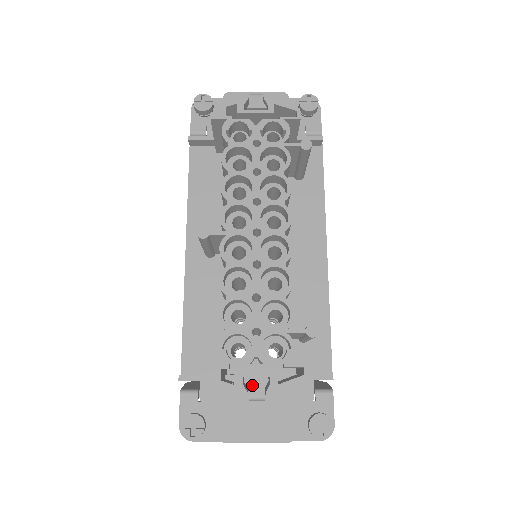
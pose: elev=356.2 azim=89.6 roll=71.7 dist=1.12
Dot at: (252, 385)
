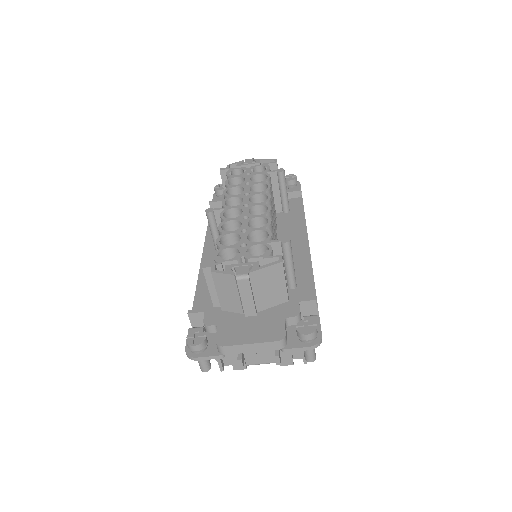
Dot at: (238, 269)
